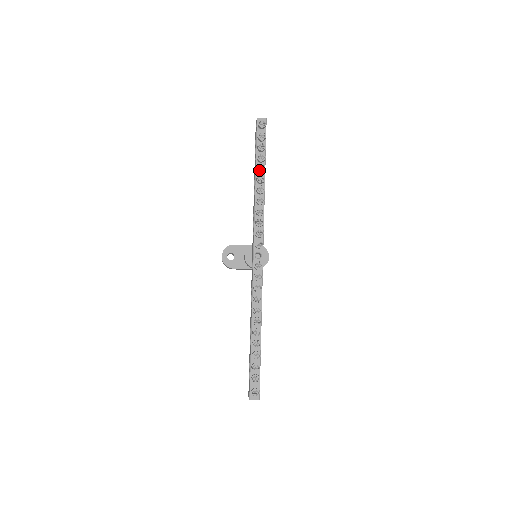
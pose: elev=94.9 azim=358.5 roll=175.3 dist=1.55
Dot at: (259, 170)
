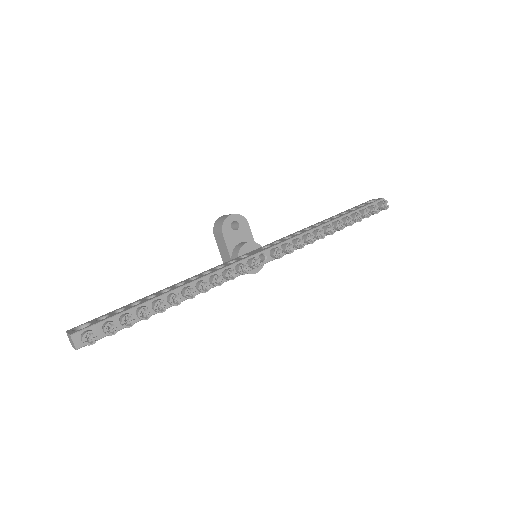
Dot at: (347, 220)
